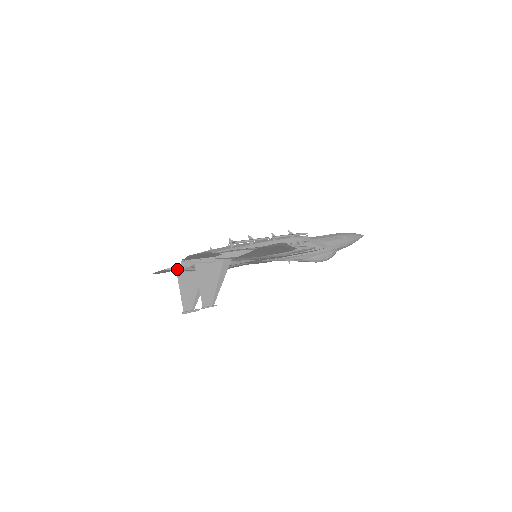
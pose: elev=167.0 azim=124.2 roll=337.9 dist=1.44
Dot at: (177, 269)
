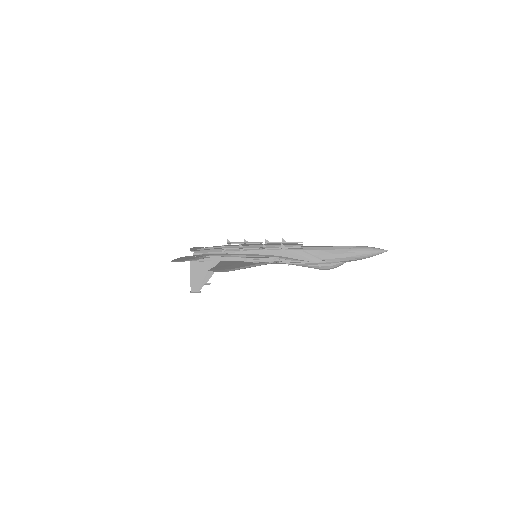
Dot at: occluded
